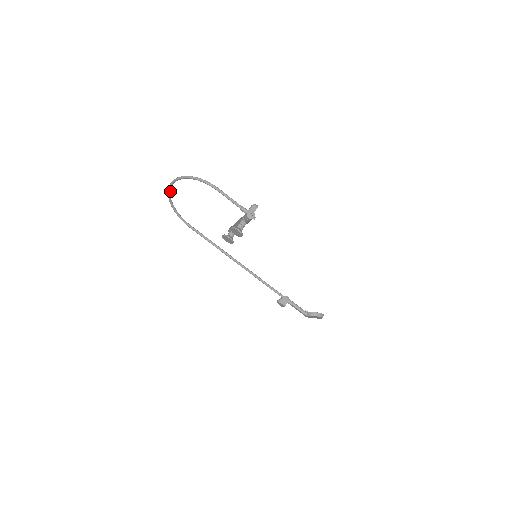
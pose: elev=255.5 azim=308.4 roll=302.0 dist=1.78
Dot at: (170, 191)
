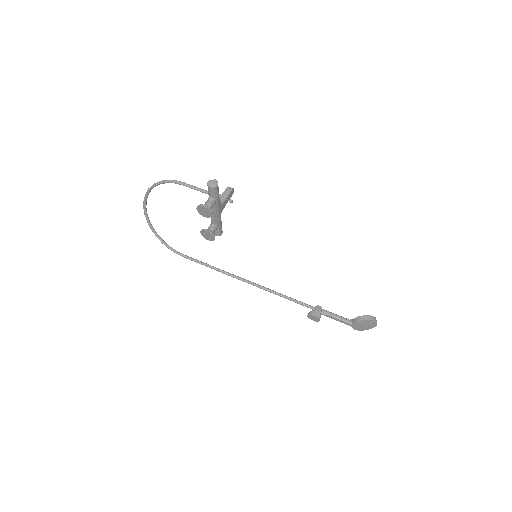
Dot at: (148, 217)
